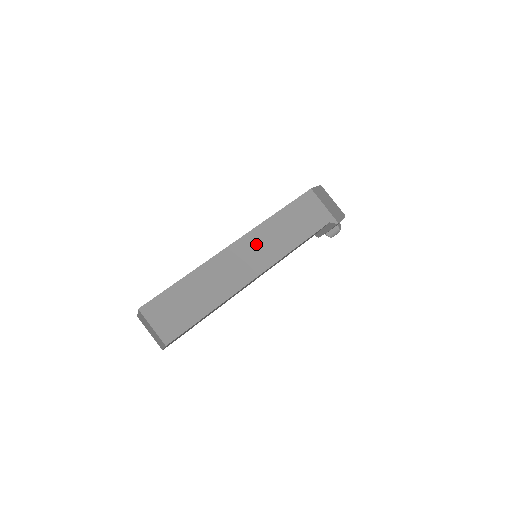
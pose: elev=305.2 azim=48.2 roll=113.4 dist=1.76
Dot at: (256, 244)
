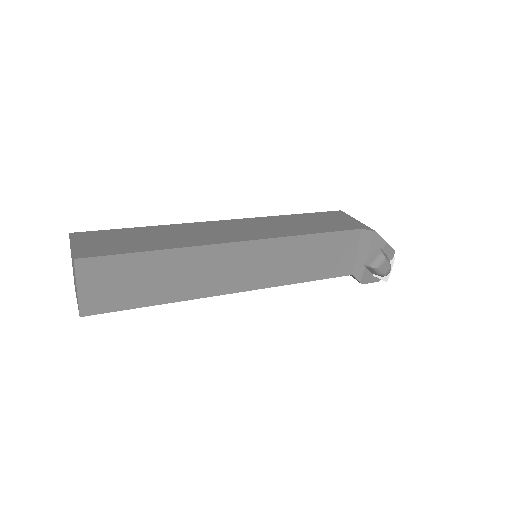
Dot at: (252, 225)
